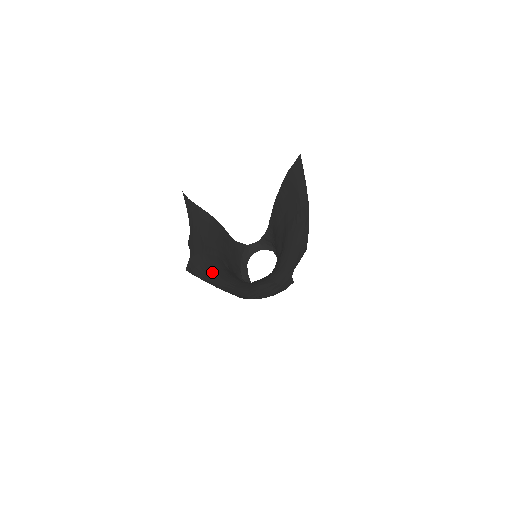
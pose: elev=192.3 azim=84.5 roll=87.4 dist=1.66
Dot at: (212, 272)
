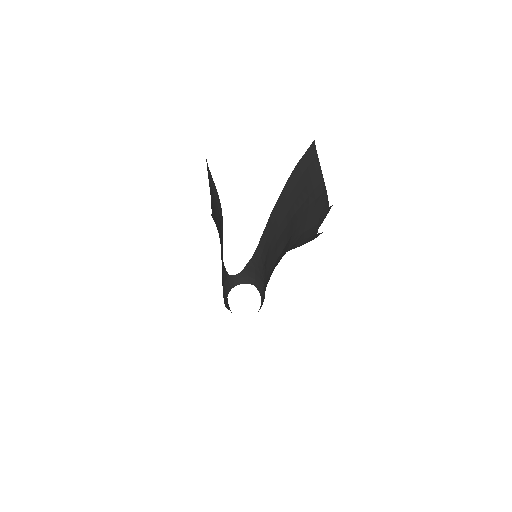
Dot at: occluded
